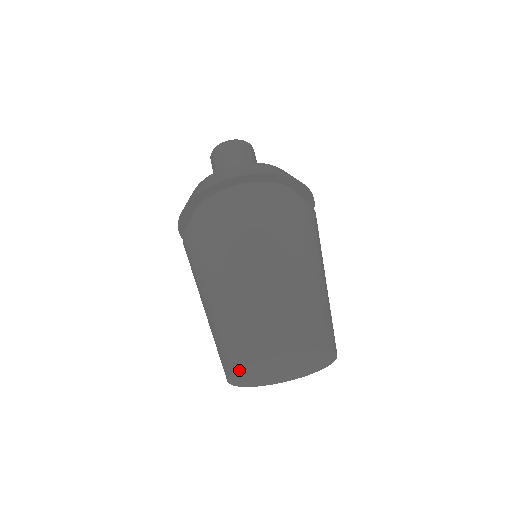
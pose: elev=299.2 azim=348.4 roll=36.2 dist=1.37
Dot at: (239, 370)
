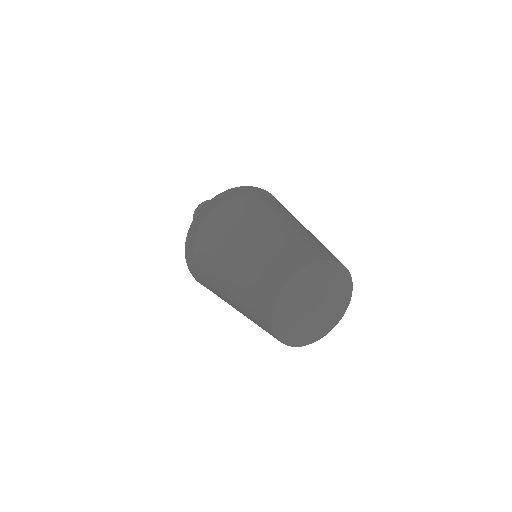
Dot at: (296, 276)
